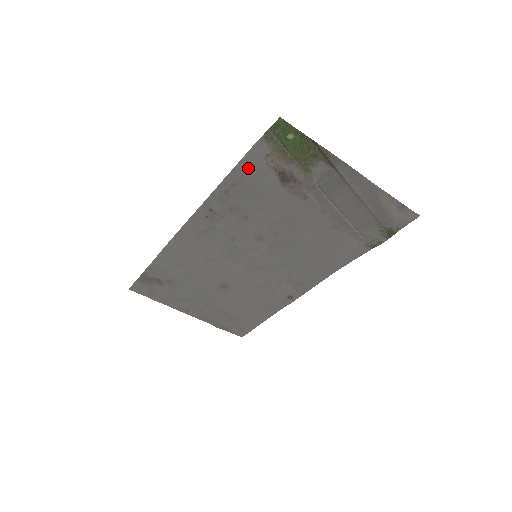
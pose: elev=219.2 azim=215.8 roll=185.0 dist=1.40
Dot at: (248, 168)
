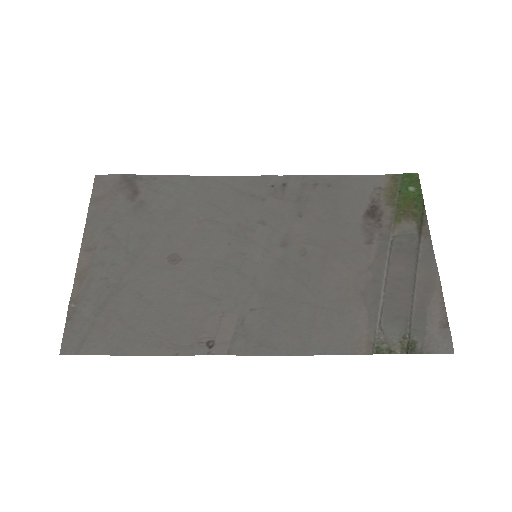
Dot at: (355, 184)
